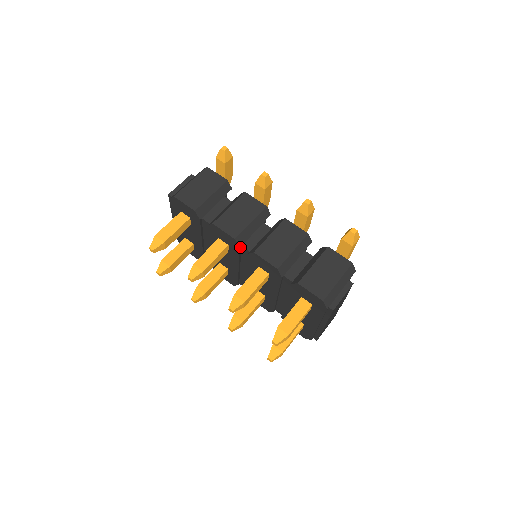
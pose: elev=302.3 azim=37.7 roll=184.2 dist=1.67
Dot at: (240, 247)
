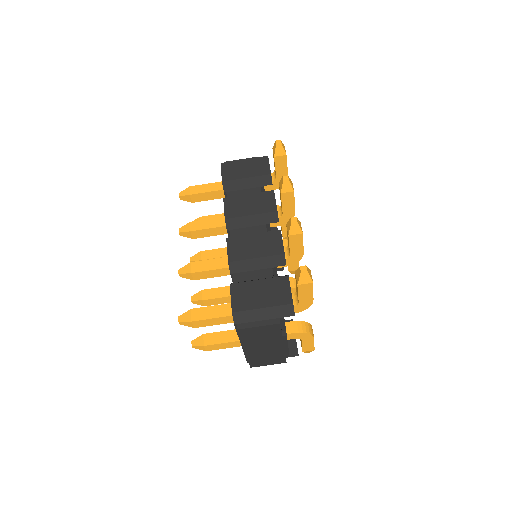
Dot at: (228, 230)
